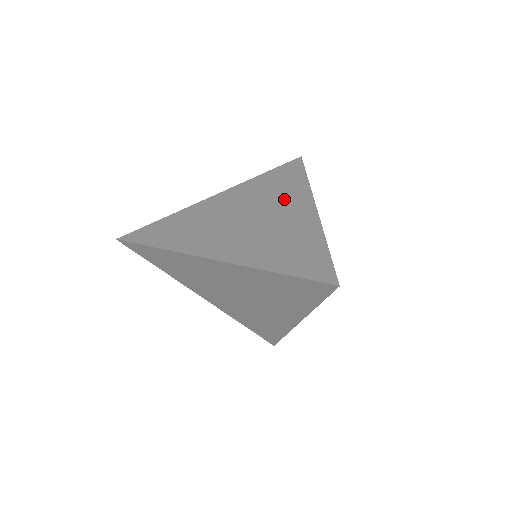
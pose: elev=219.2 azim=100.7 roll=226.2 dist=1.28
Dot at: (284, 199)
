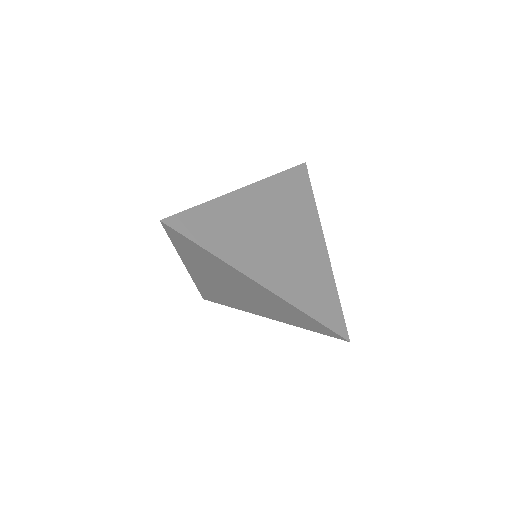
Dot at: (302, 222)
